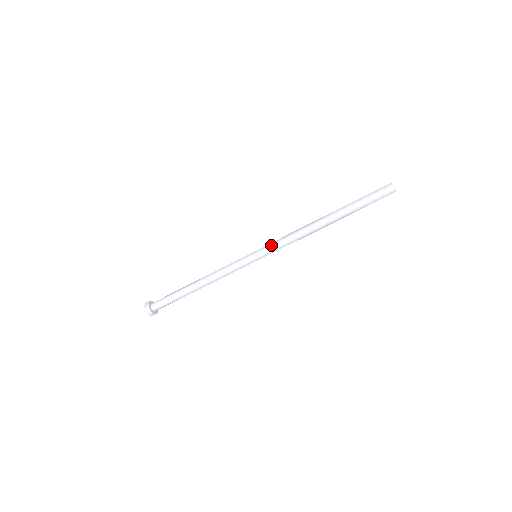
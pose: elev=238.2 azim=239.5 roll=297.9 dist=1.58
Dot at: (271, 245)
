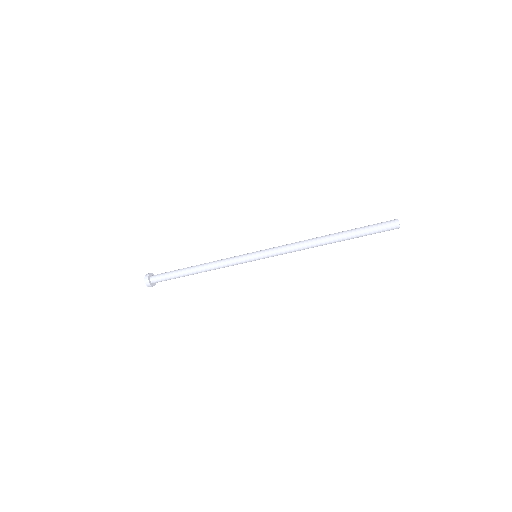
Dot at: (273, 254)
